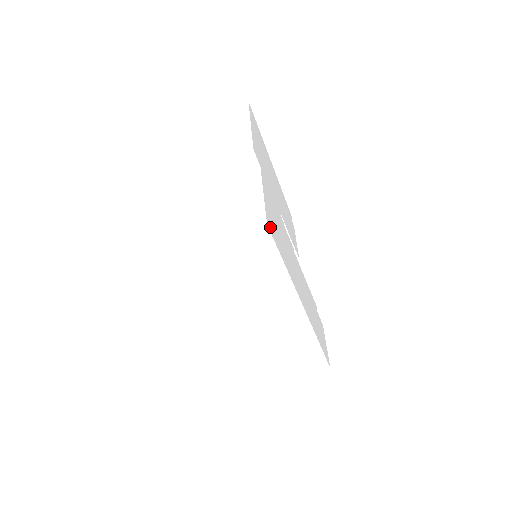
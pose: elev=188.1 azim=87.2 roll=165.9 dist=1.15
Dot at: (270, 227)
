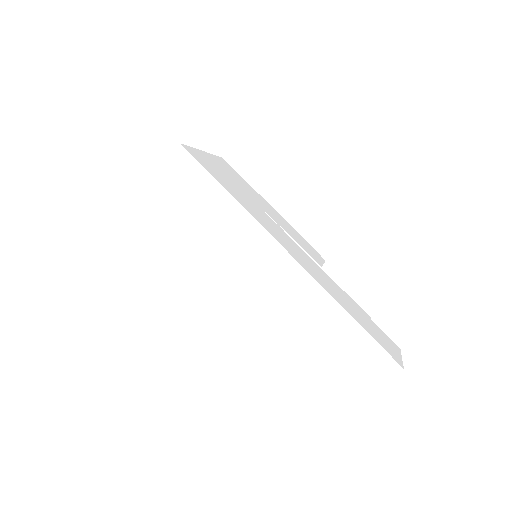
Dot at: (191, 153)
